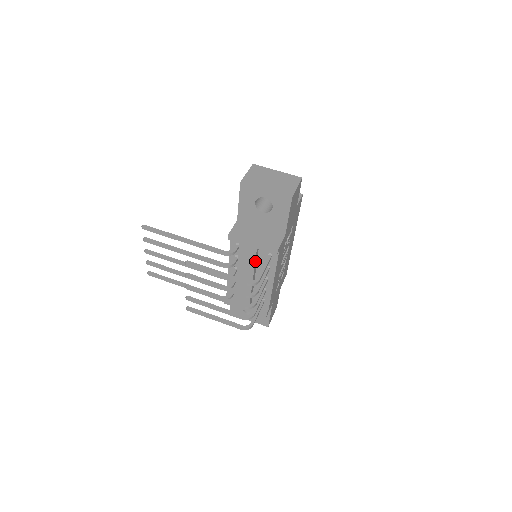
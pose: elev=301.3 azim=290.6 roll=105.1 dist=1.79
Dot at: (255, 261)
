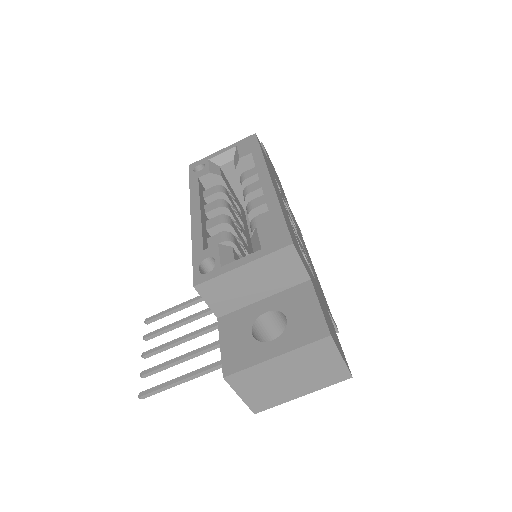
Dot at: occluded
